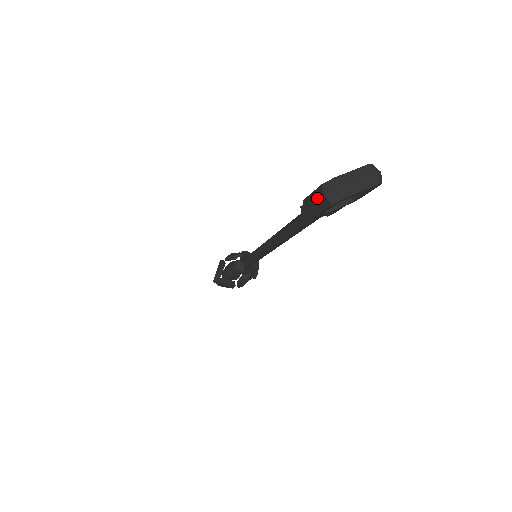
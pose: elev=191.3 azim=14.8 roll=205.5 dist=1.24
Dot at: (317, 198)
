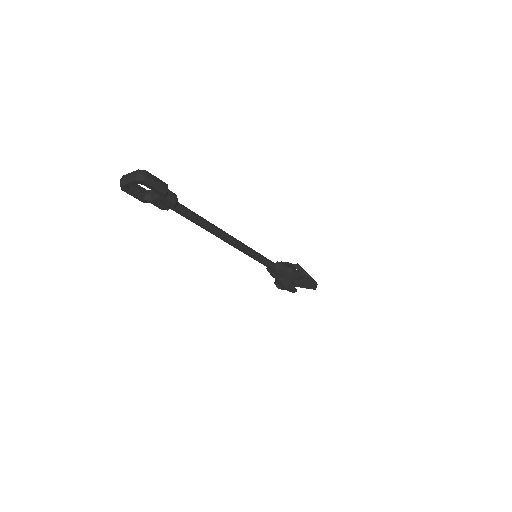
Dot at: occluded
